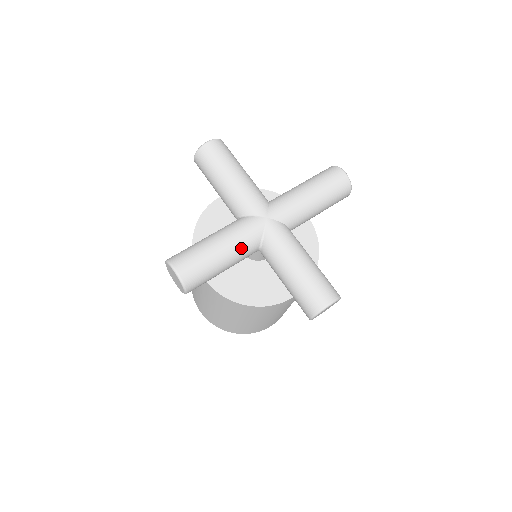
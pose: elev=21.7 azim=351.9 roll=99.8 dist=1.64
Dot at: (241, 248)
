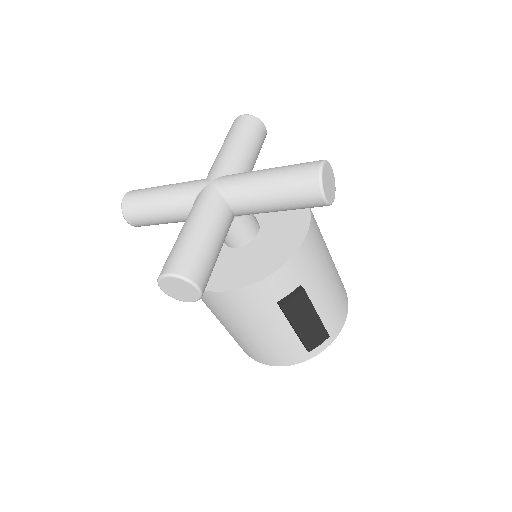
Dot at: (174, 200)
